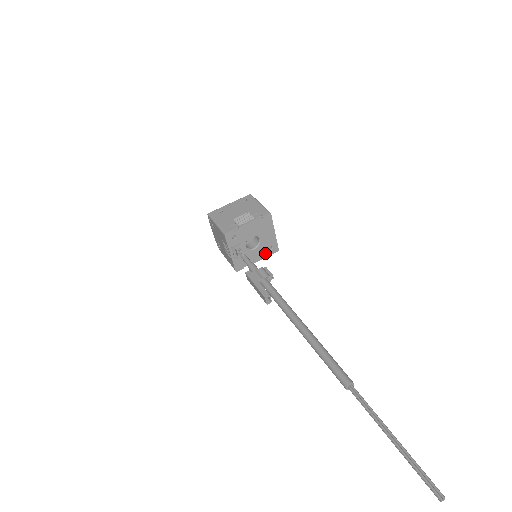
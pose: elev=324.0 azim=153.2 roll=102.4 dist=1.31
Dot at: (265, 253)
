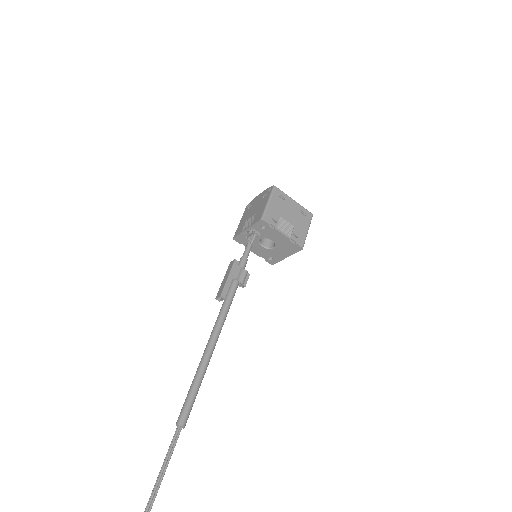
Dot at: (264, 255)
